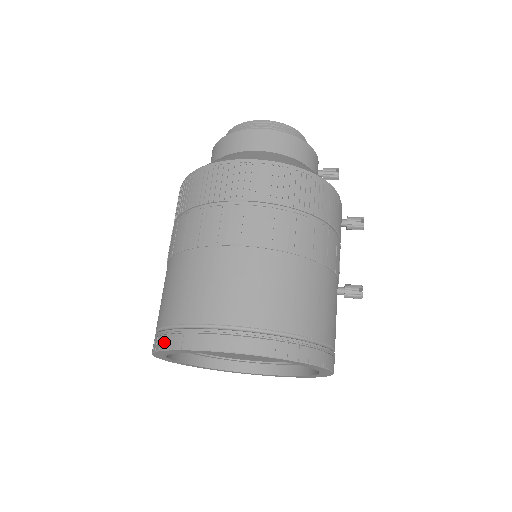
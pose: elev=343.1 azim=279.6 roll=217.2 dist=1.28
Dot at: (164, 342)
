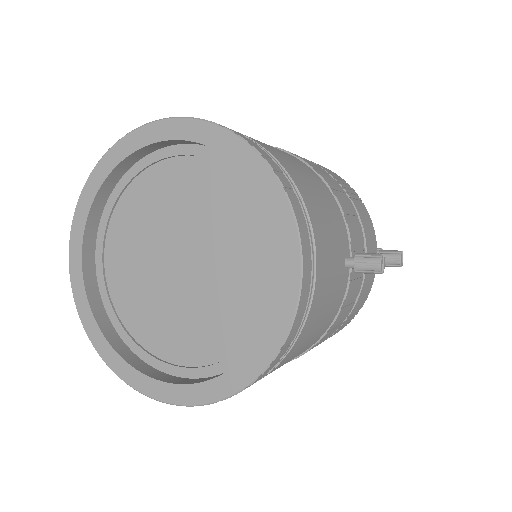
Dot at: occluded
